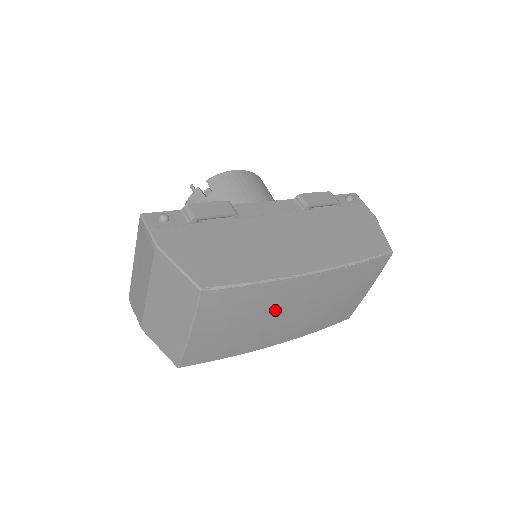
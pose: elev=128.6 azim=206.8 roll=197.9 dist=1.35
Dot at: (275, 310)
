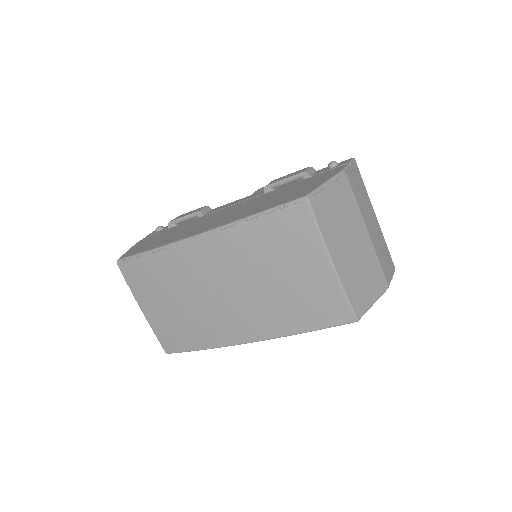
Dot at: (192, 285)
